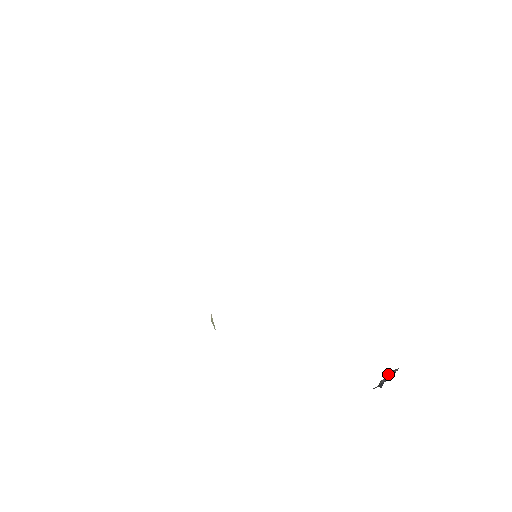
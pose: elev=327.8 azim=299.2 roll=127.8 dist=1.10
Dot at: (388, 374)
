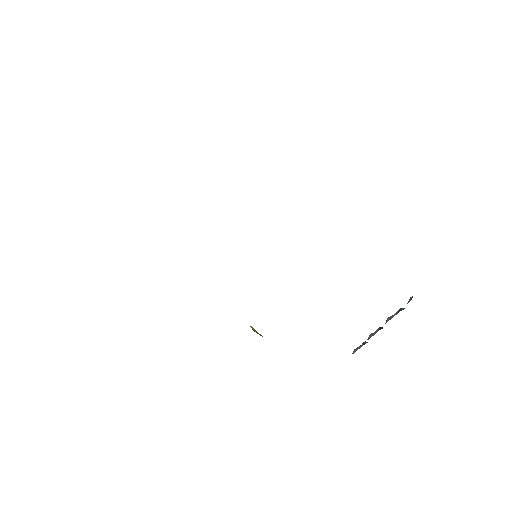
Dot at: (367, 339)
